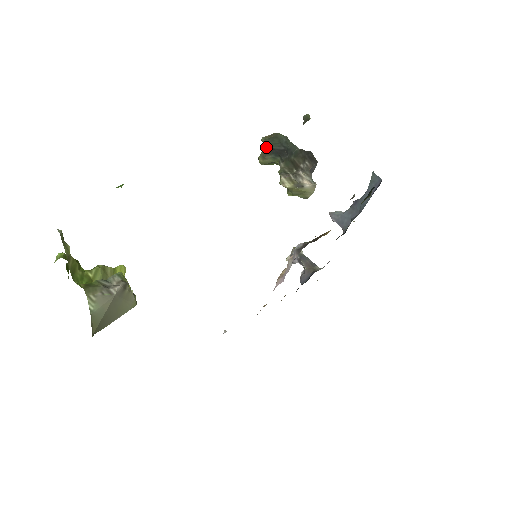
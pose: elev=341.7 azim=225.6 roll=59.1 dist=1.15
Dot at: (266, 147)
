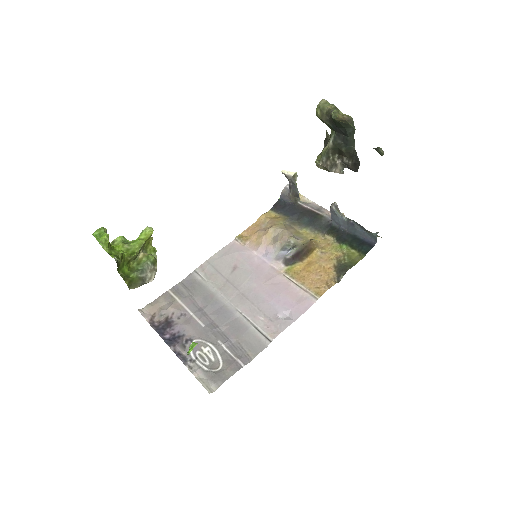
Dot at: (331, 117)
